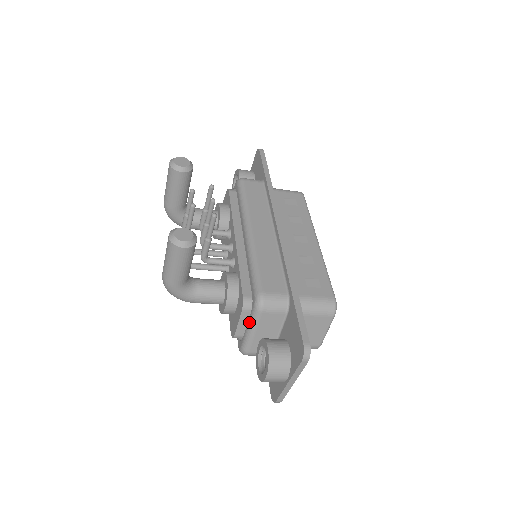
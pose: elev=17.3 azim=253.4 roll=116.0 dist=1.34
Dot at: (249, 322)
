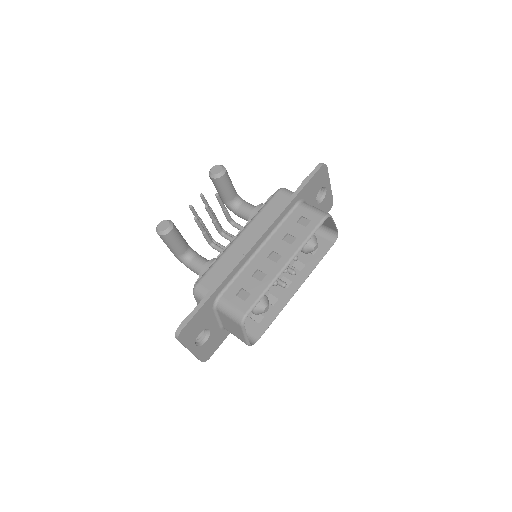
Dot at: occluded
